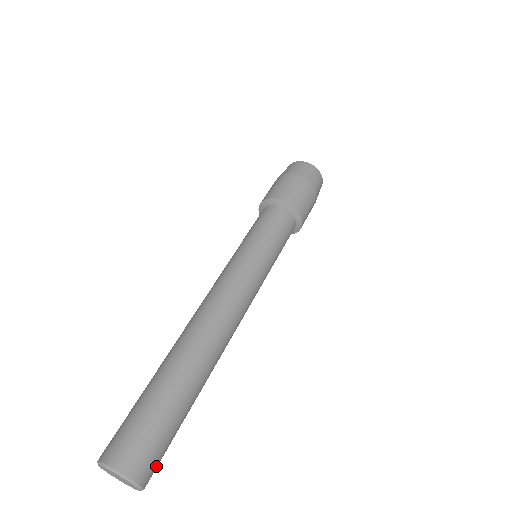
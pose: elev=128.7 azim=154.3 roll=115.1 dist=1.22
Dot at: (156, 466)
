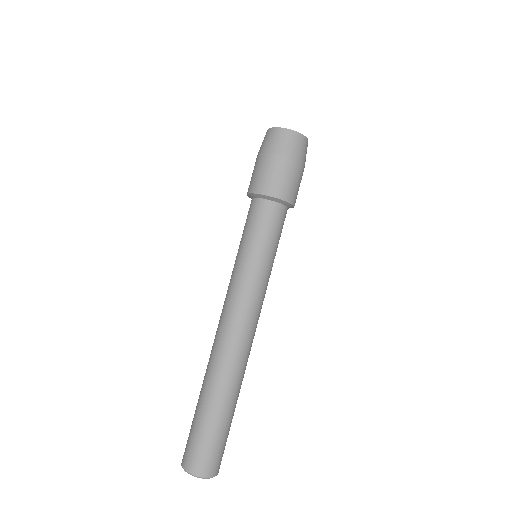
Dot at: occluded
